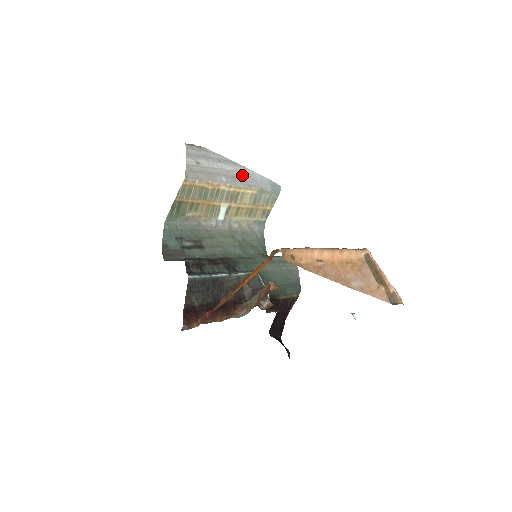
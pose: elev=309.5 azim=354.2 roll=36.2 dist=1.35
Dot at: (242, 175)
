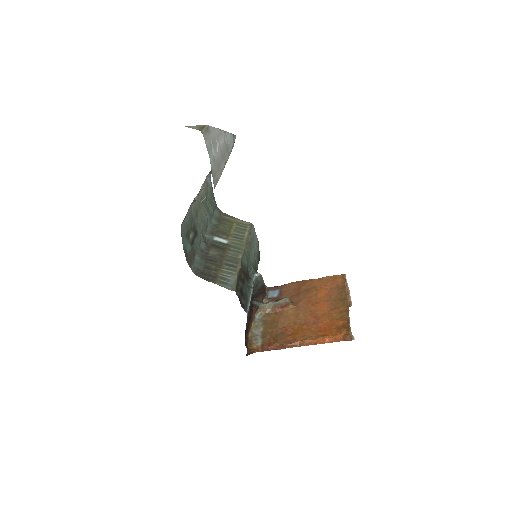
Dot at: (226, 146)
